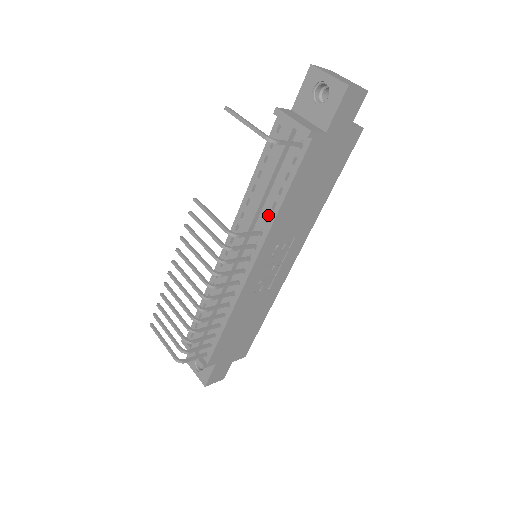
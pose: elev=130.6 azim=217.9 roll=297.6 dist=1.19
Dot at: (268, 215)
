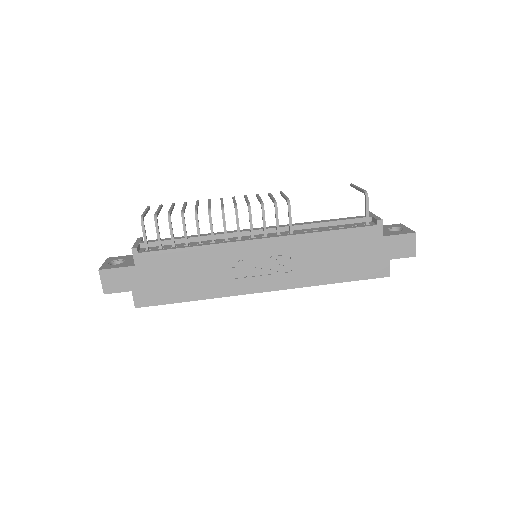
Dot at: (307, 231)
